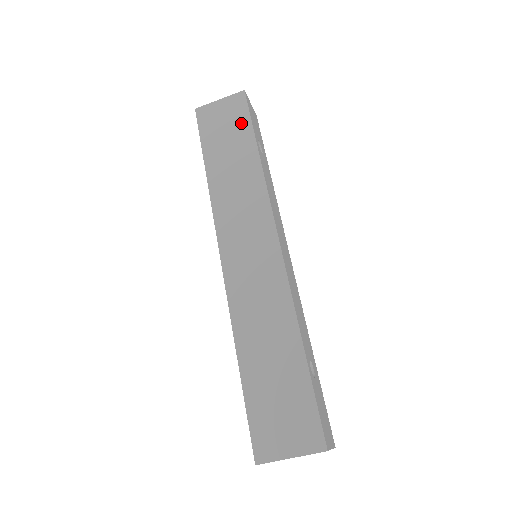
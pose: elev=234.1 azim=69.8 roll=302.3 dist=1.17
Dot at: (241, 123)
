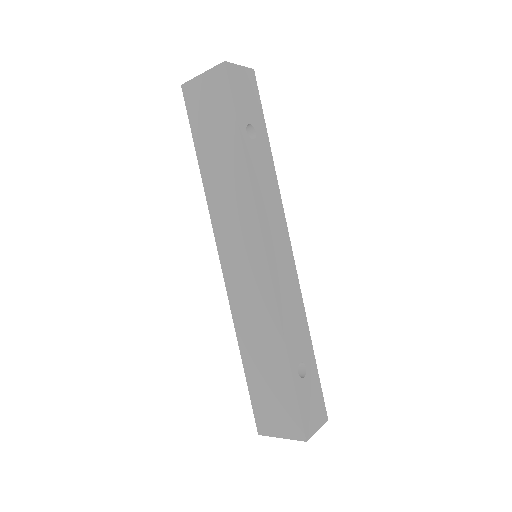
Dot at: (225, 110)
